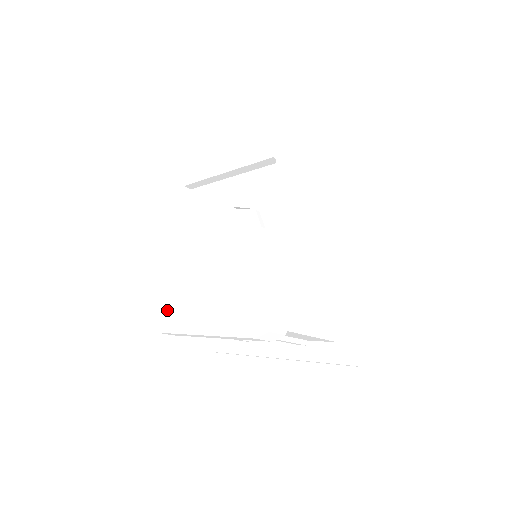
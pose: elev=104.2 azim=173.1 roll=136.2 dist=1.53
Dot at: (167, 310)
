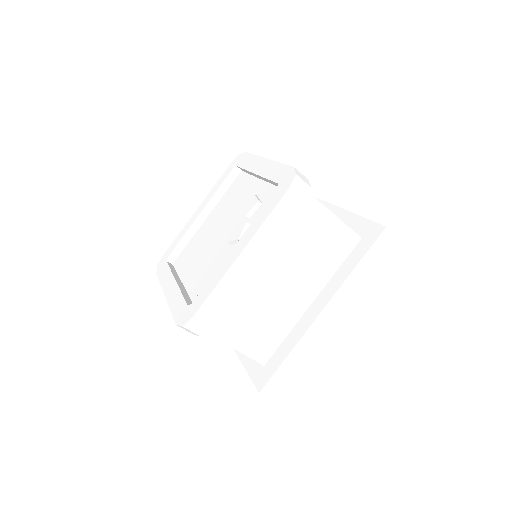
Dot at: (174, 260)
